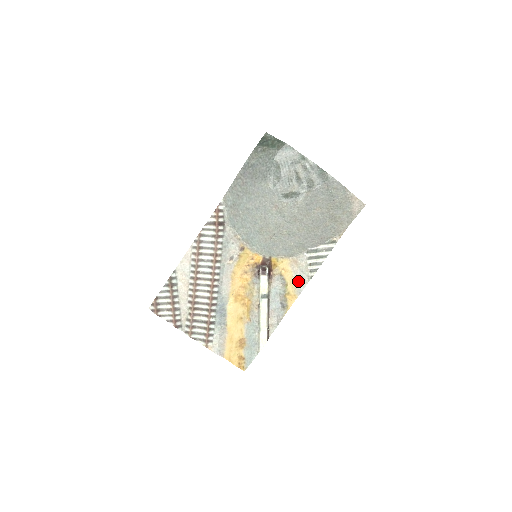
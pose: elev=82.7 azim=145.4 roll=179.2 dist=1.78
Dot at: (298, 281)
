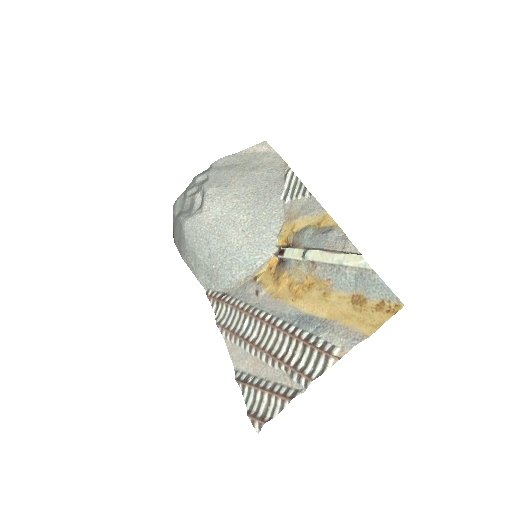
Dot at: (309, 211)
